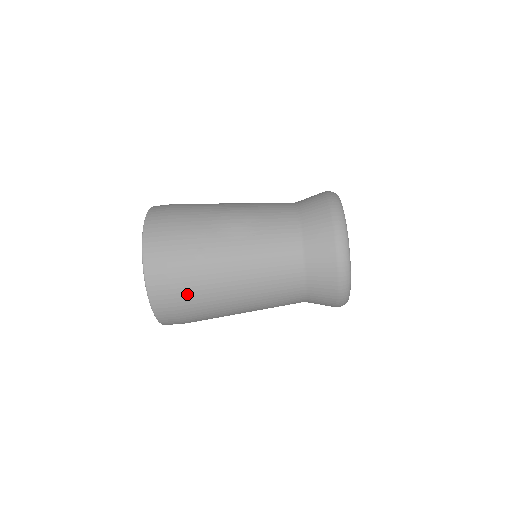
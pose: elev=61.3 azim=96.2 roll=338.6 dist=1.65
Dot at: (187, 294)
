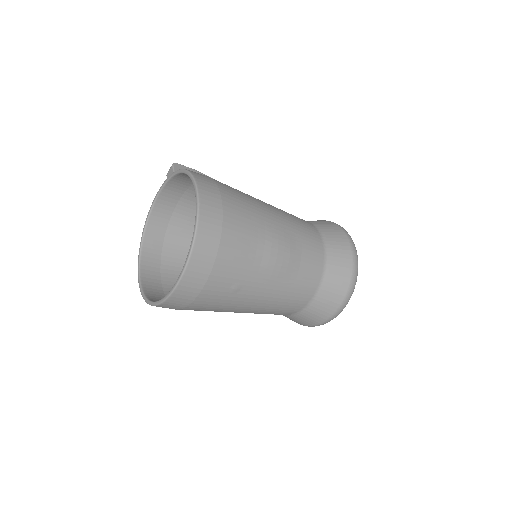
Dot at: (199, 308)
